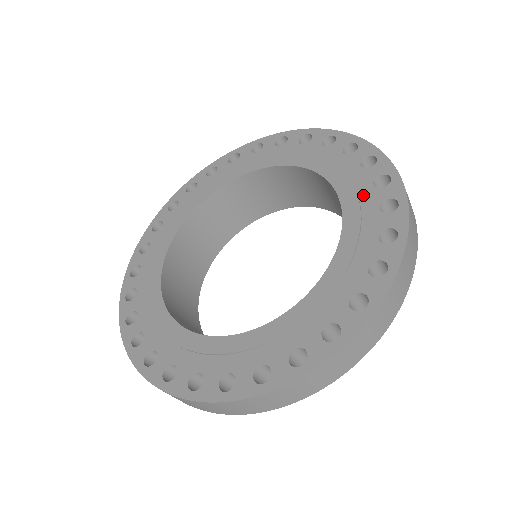
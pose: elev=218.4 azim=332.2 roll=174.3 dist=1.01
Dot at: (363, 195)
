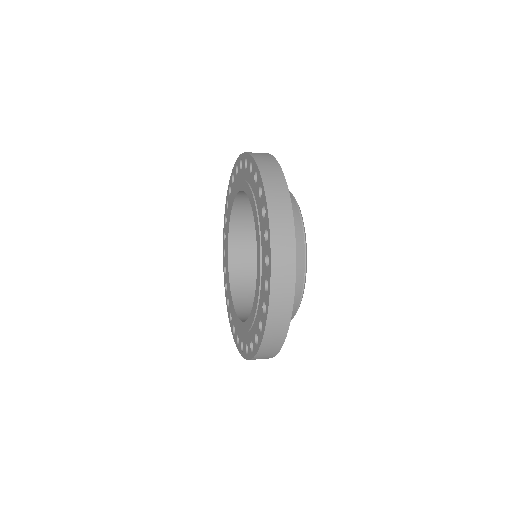
Dot at: (262, 244)
